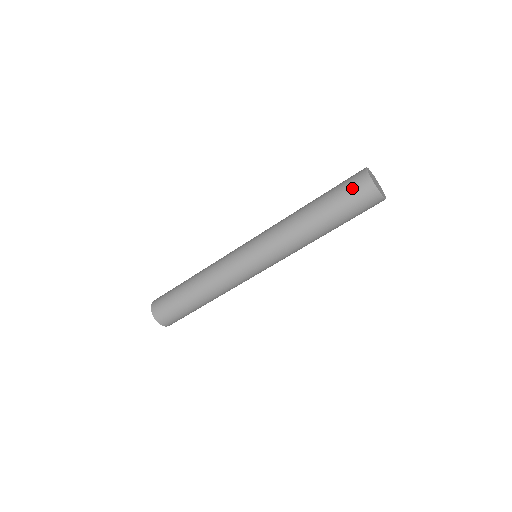
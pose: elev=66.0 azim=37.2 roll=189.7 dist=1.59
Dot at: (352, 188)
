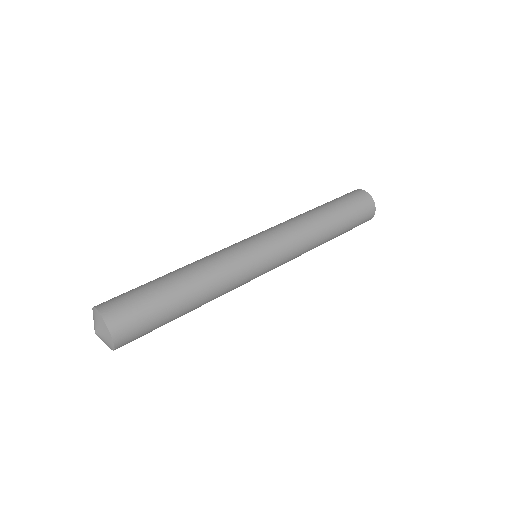
Dot at: (353, 196)
